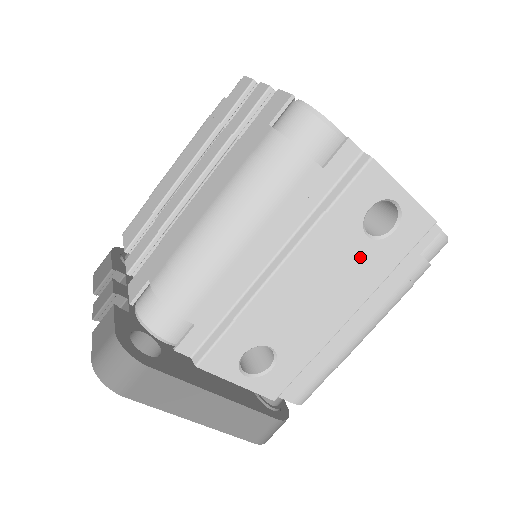
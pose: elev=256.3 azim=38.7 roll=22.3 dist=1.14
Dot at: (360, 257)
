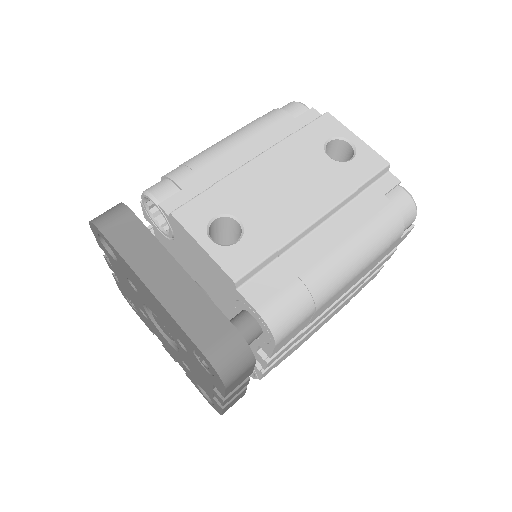
Dot at: (324, 170)
